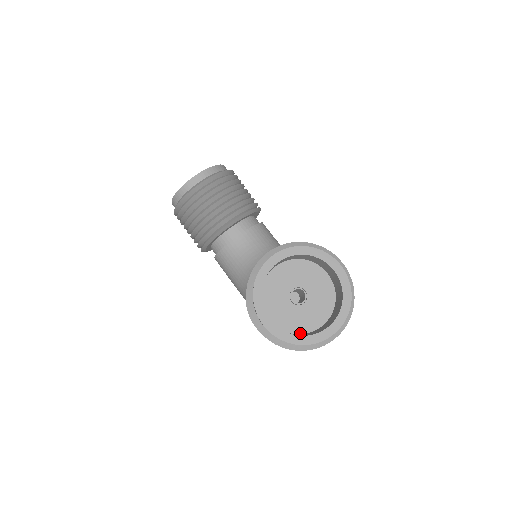
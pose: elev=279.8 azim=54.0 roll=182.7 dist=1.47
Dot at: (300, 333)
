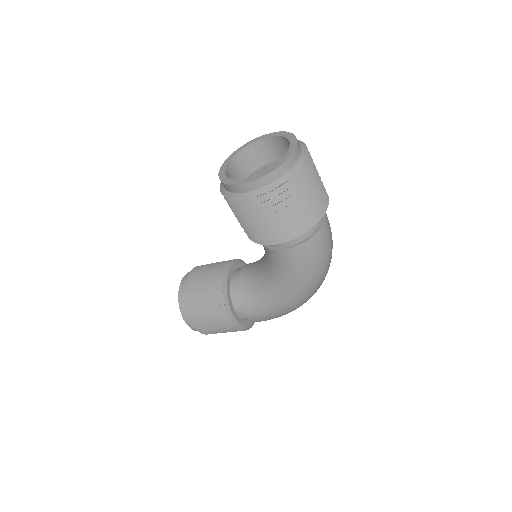
Dot at: occluded
